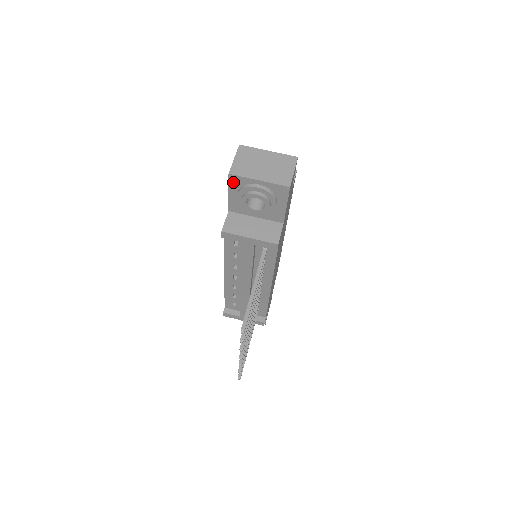
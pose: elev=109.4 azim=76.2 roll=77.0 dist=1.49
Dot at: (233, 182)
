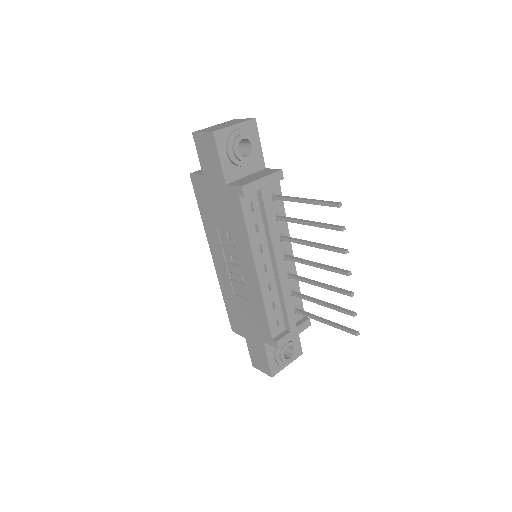
Dot at: (219, 141)
